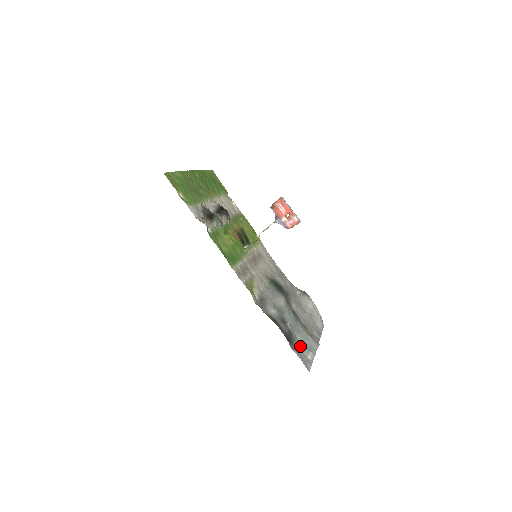
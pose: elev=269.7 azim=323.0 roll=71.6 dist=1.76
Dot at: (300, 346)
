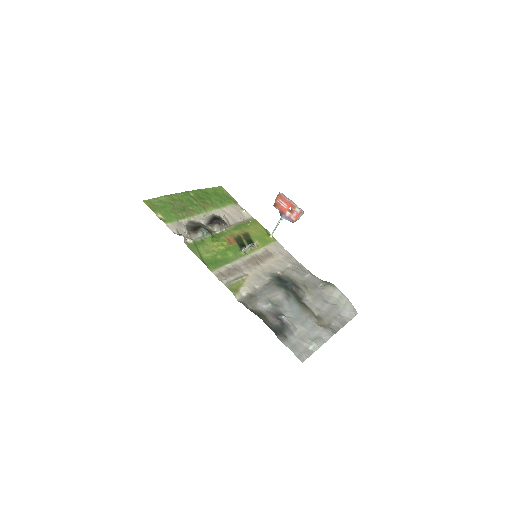
Dot at: (298, 337)
